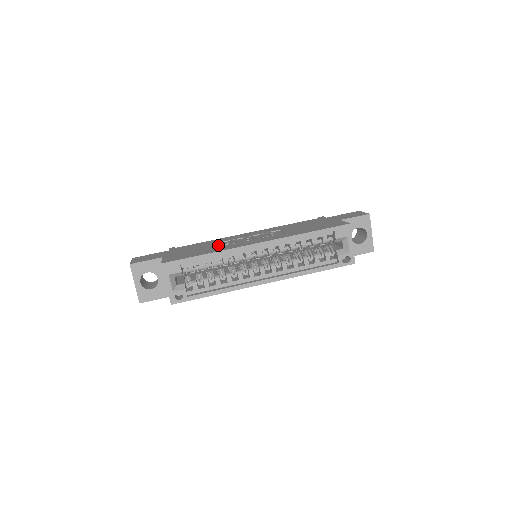
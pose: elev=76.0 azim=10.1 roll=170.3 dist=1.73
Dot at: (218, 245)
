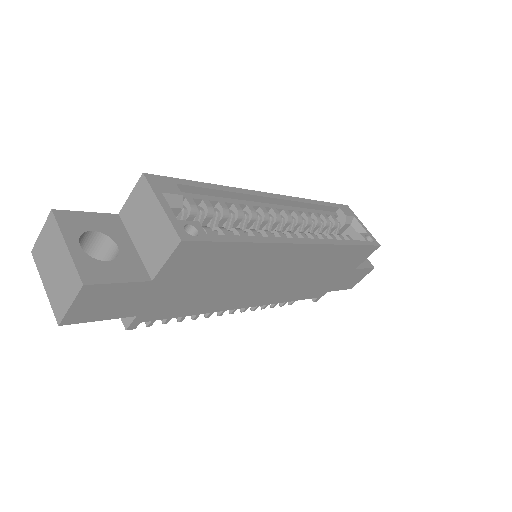
Dot at: occluded
